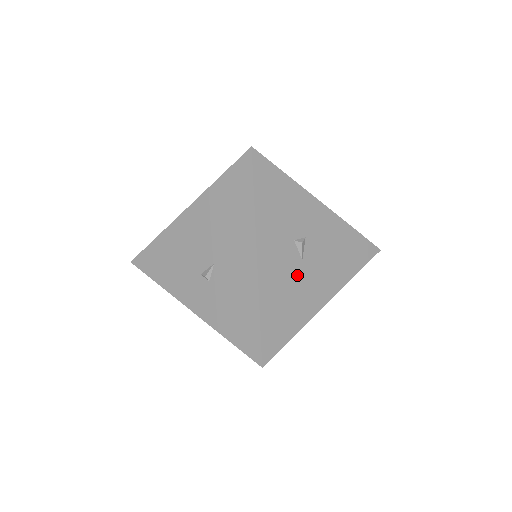
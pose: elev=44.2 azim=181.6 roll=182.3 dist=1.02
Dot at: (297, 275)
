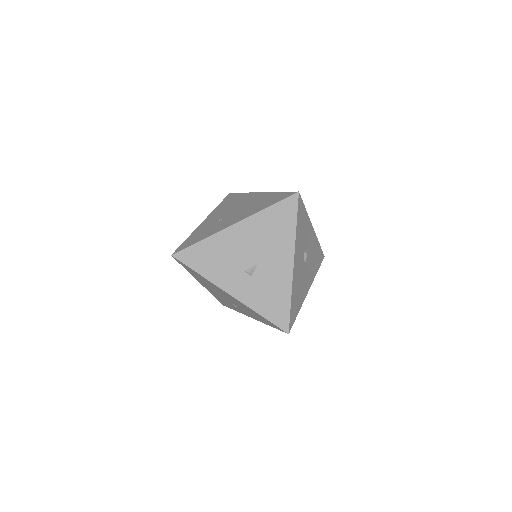
Dot at: (302, 274)
